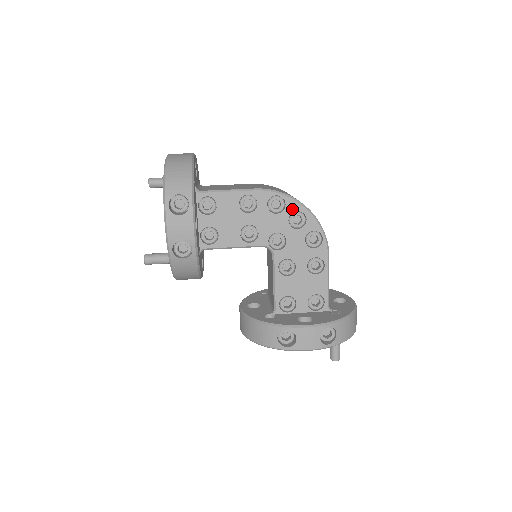
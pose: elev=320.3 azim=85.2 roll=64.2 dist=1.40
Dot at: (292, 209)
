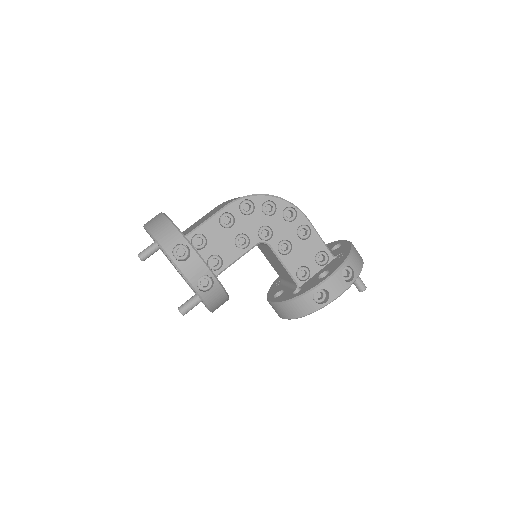
Dot at: (260, 203)
